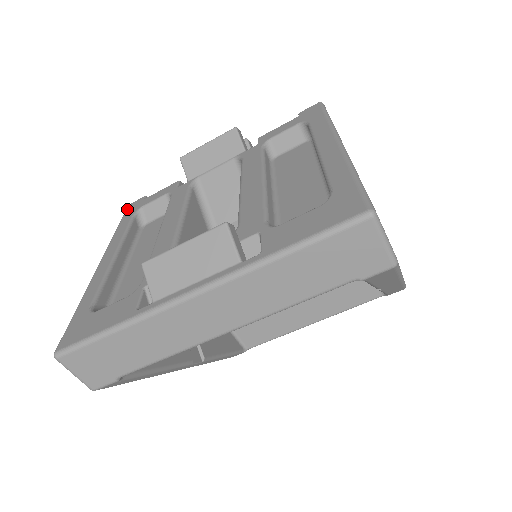
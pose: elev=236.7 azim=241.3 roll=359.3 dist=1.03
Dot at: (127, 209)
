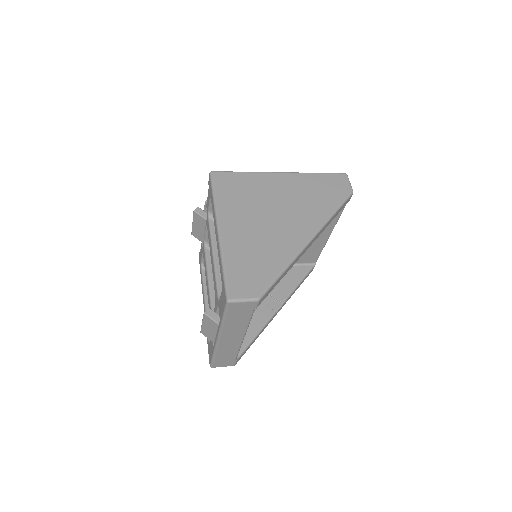
Dot at: (199, 262)
